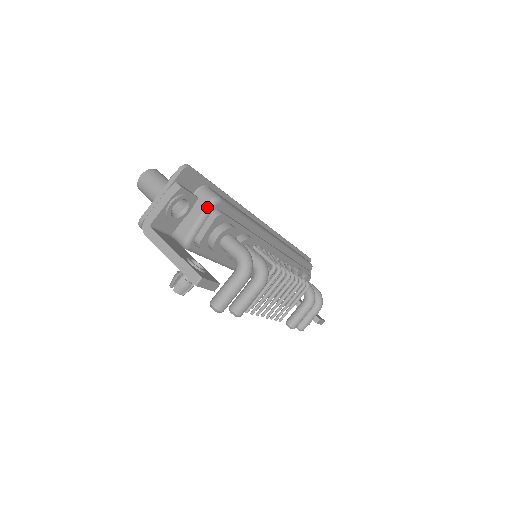
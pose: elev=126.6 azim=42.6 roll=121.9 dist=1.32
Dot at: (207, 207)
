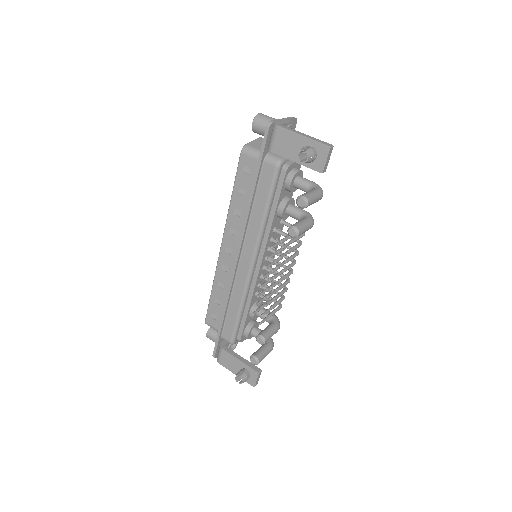
Dot at: occluded
